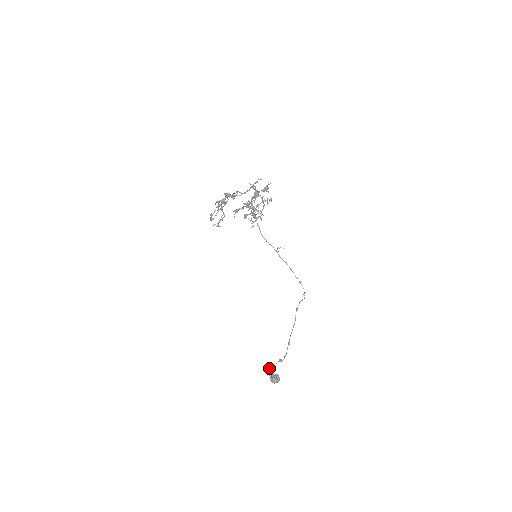
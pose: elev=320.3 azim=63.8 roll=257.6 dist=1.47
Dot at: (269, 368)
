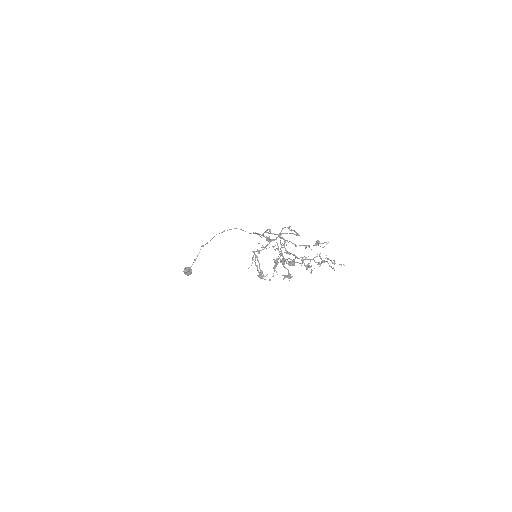
Dot at: occluded
